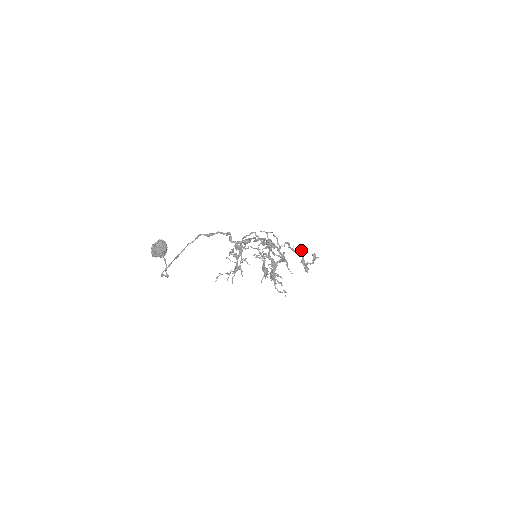
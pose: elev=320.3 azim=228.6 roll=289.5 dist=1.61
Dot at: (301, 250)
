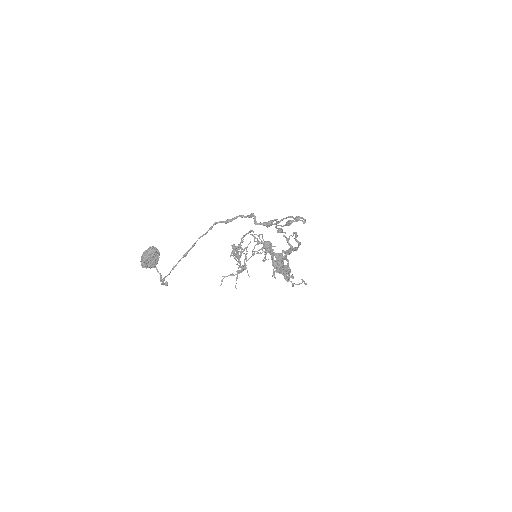
Dot at: occluded
